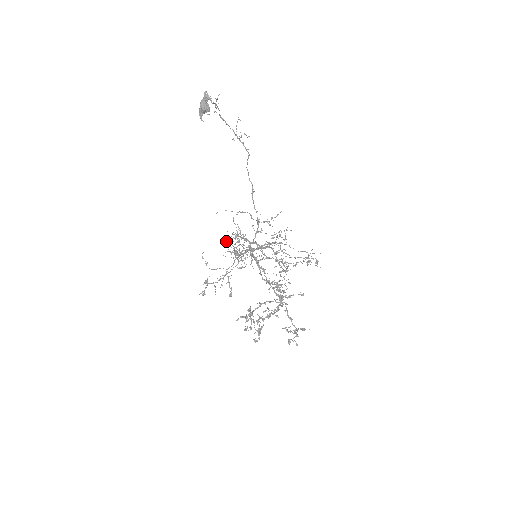
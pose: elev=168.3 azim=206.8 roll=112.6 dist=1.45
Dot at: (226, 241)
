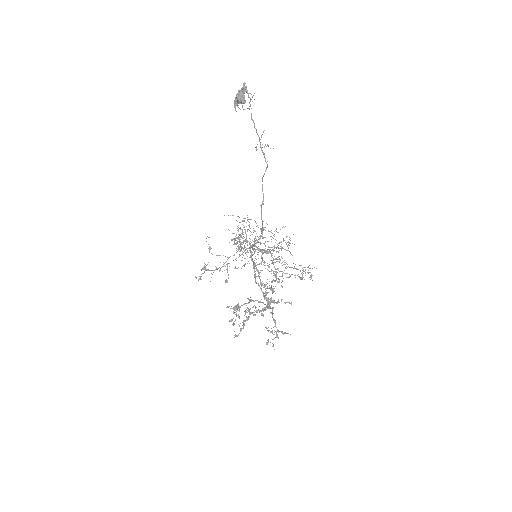
Dot at: (232, 233)
